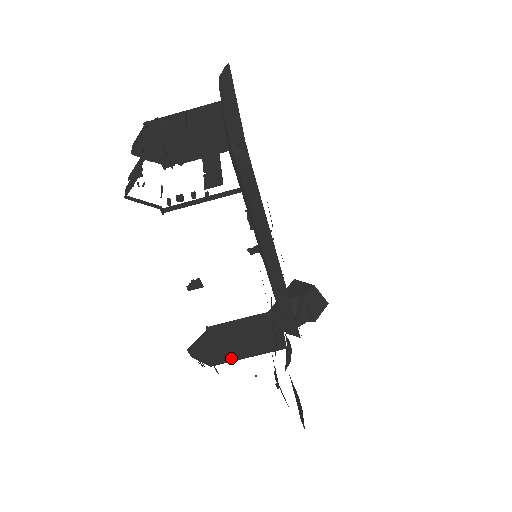
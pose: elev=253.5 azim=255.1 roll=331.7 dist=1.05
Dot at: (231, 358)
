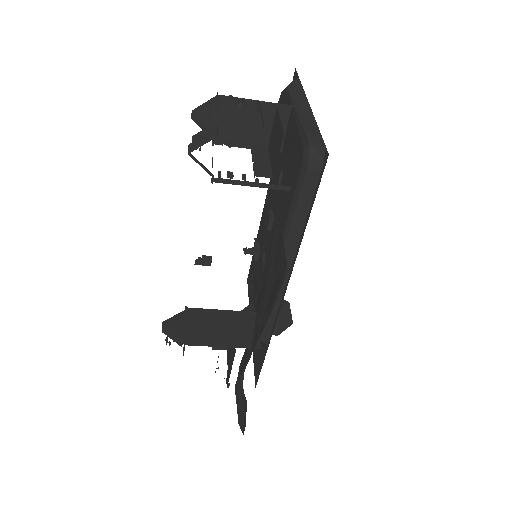
Dot at: (206, 343)
